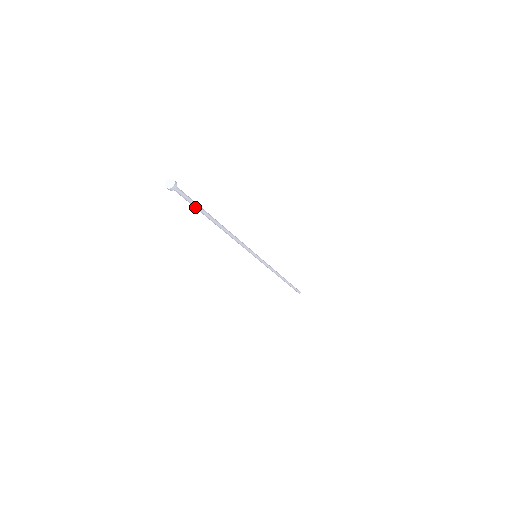
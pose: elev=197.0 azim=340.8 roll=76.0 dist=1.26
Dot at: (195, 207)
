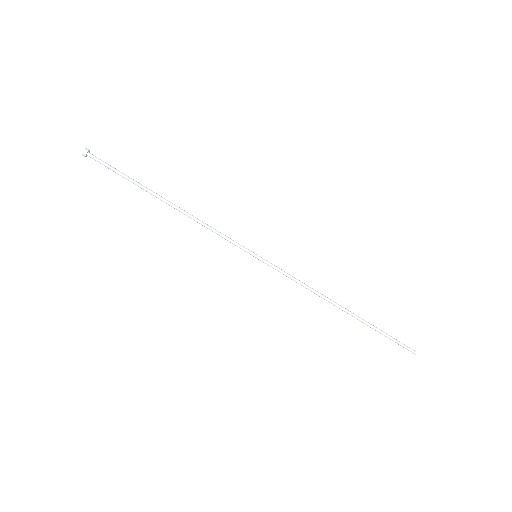
Dot at: (124, 175)
